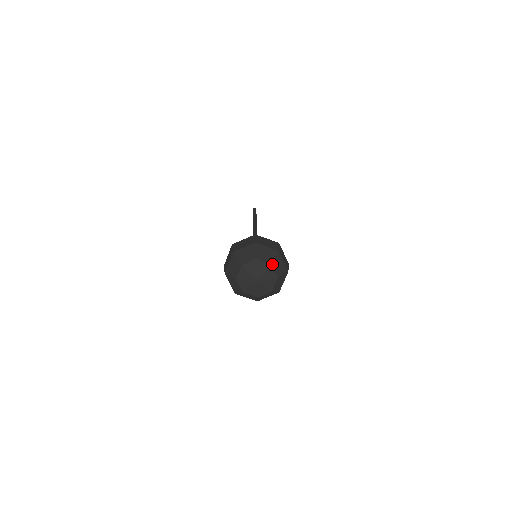
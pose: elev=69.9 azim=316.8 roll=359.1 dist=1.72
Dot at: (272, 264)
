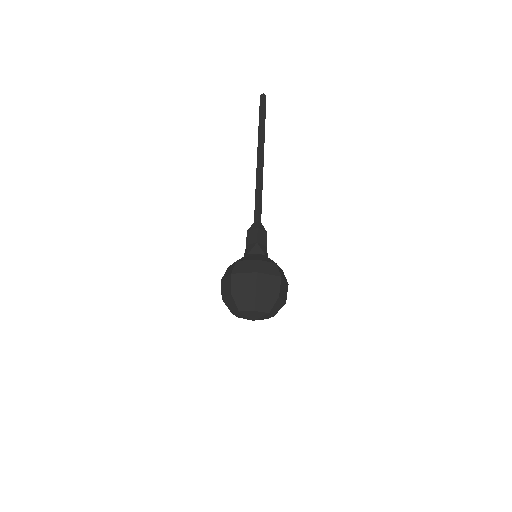
Dot at: (274, 315)
